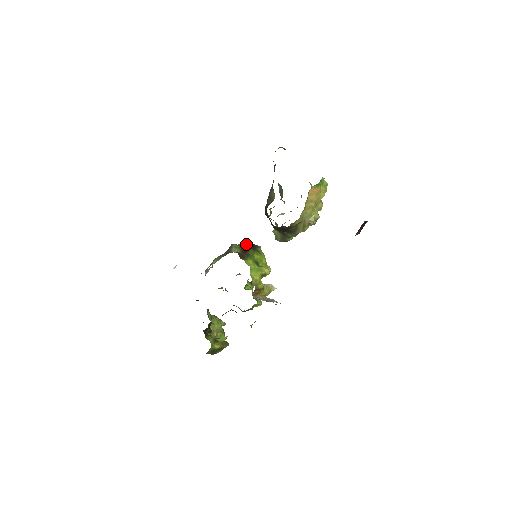
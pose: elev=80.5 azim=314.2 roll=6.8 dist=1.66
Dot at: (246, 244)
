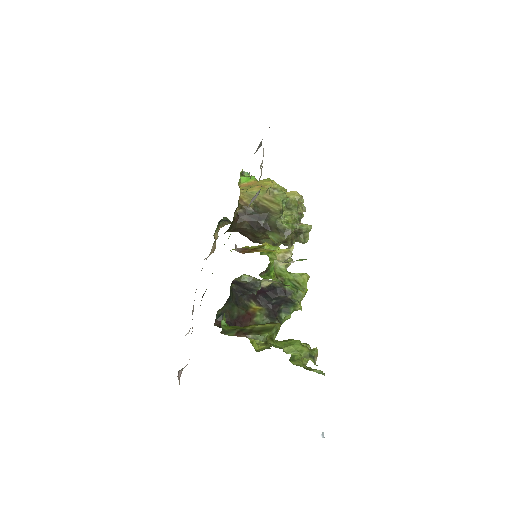
Dot at: occluded
